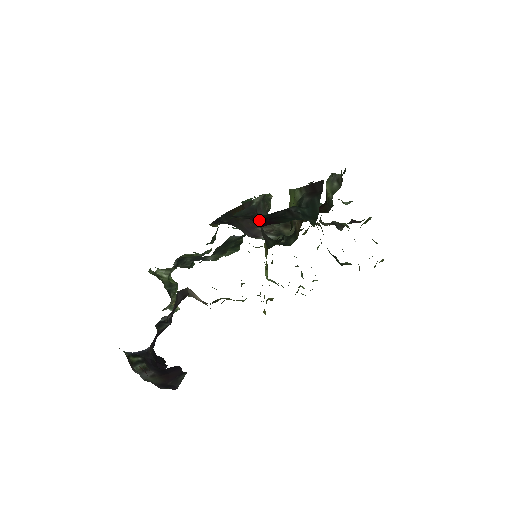
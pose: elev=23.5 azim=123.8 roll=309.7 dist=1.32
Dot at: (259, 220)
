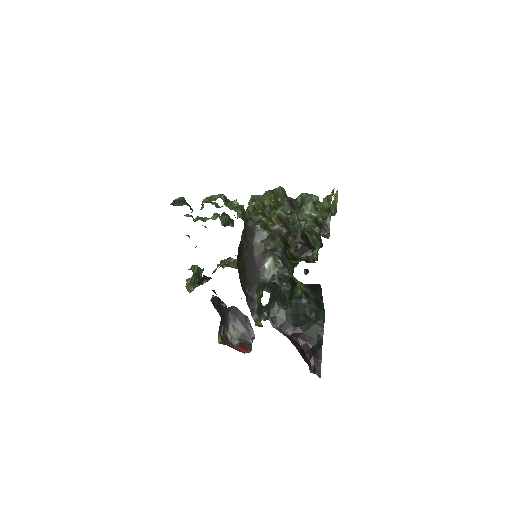
Dot at: (296, 335)
